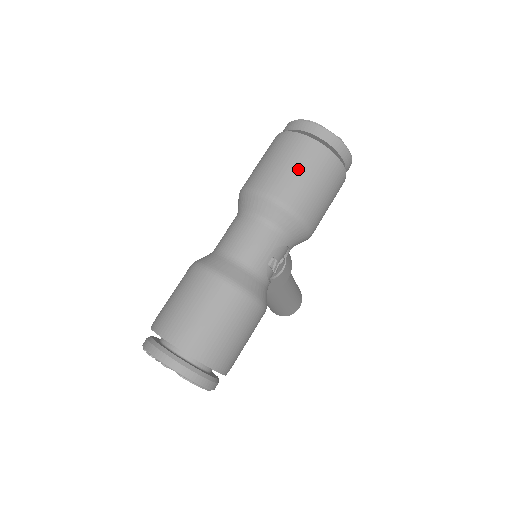
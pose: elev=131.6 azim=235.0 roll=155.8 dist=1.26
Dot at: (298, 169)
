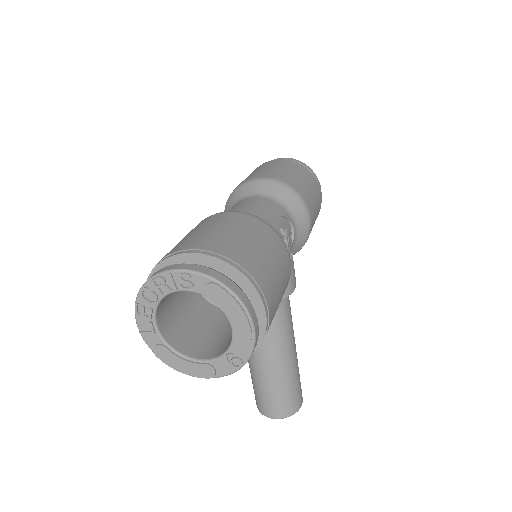
Dot at: (283, 168)
